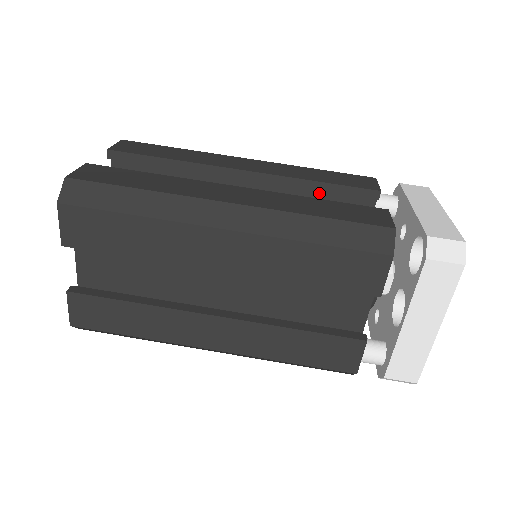
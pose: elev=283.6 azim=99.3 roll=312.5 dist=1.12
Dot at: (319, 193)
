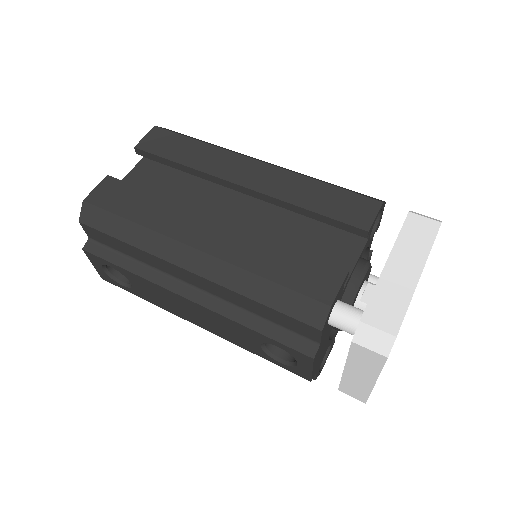
Dot at: occluded
